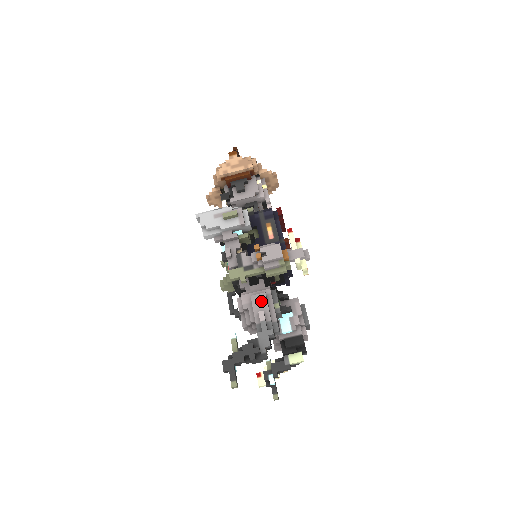
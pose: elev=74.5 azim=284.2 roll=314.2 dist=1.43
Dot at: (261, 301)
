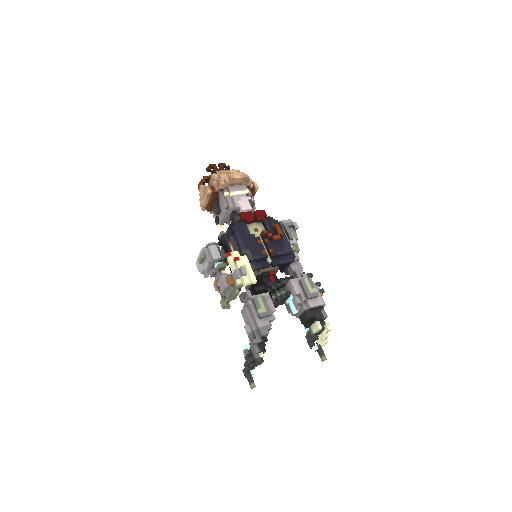
Dot at: (245, 315)
